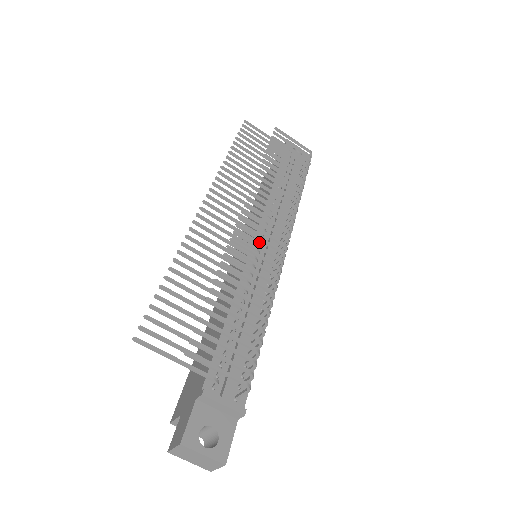
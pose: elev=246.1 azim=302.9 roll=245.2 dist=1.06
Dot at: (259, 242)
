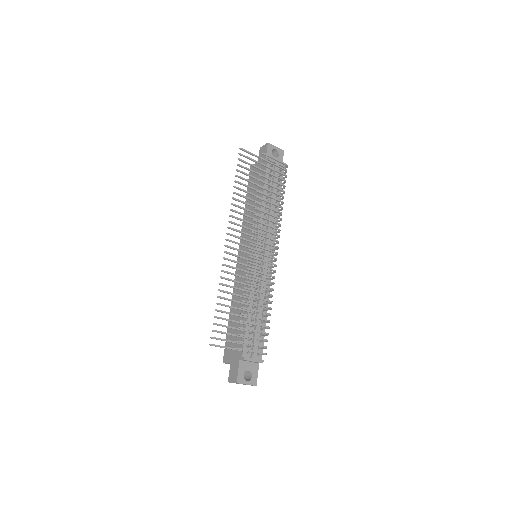
Dot at: (260, 257)
